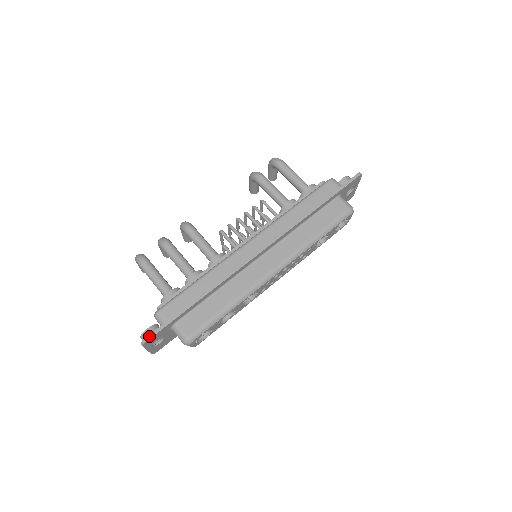
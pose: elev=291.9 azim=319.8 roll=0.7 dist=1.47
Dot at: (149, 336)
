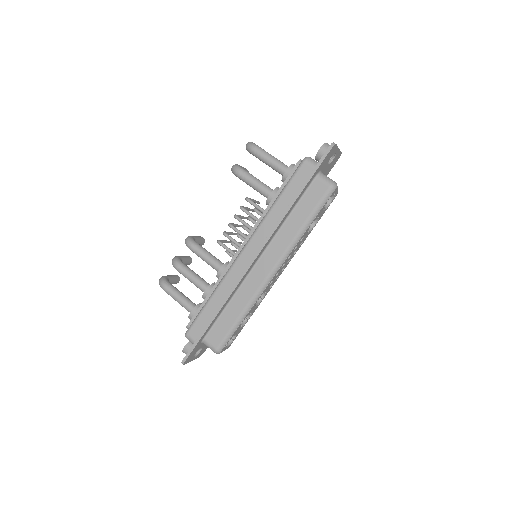
Dot at: (185, 358)
